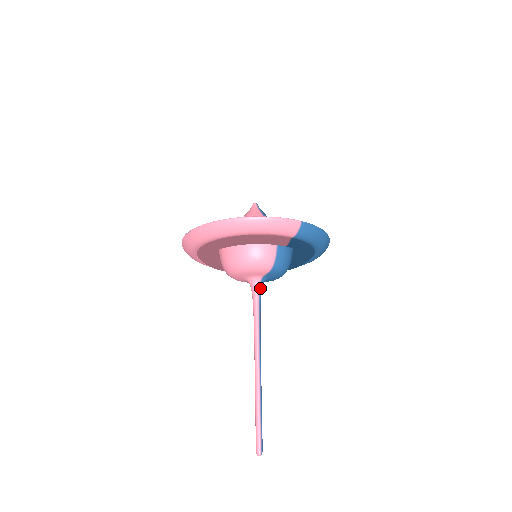
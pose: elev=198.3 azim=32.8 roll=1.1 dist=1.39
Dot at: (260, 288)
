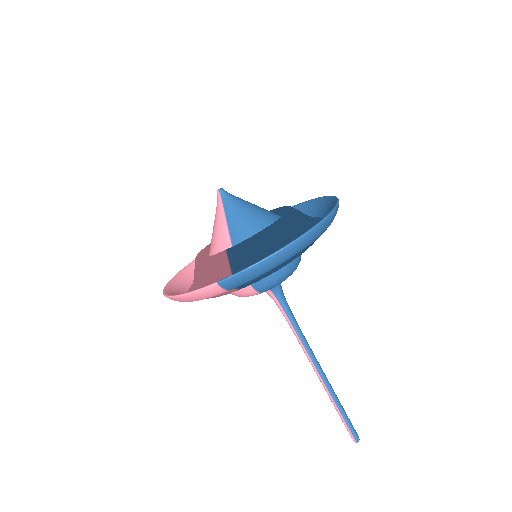
Dot at: (276, 296)
